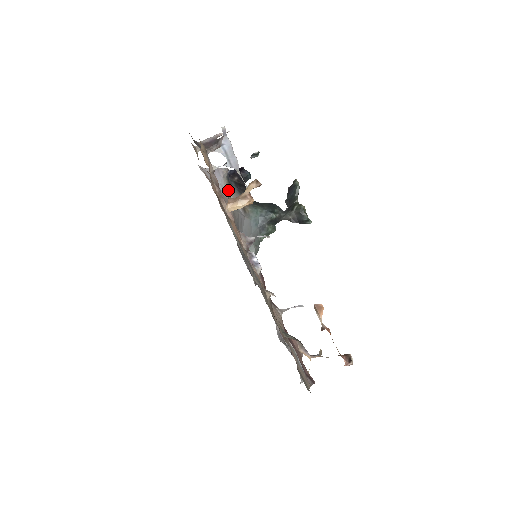
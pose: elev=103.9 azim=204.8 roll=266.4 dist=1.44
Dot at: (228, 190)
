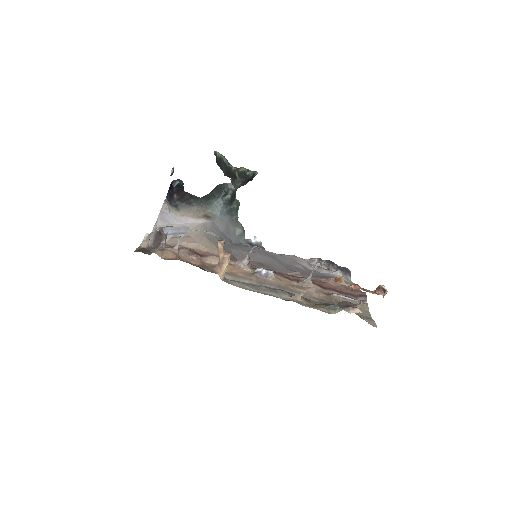
Dot at: (183, 215)
